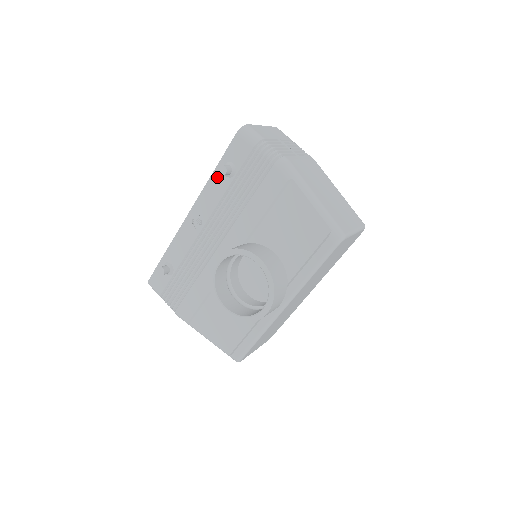
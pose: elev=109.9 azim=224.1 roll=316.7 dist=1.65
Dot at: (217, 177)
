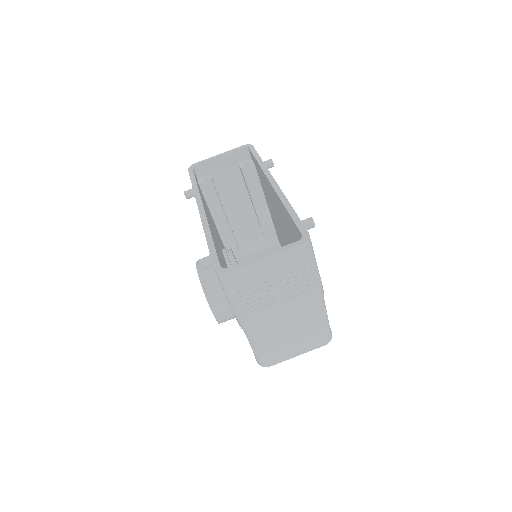
Dot at: occluded
